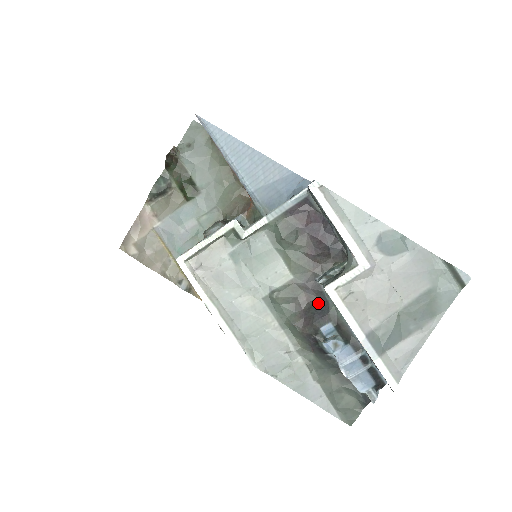
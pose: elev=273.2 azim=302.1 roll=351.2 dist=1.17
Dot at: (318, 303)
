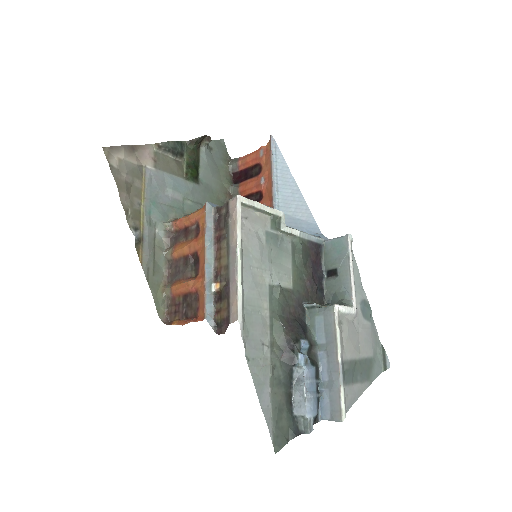
Dot at: (300, 321)
